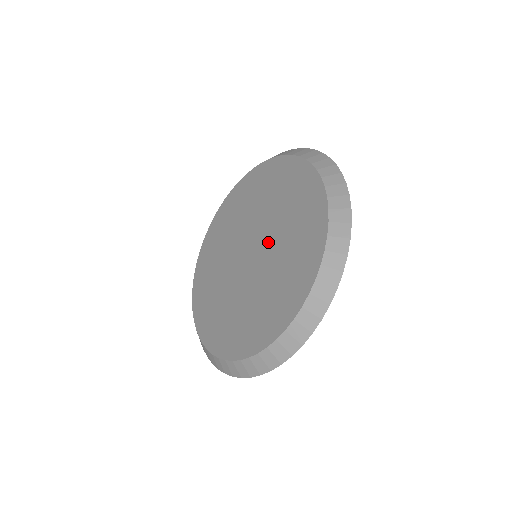
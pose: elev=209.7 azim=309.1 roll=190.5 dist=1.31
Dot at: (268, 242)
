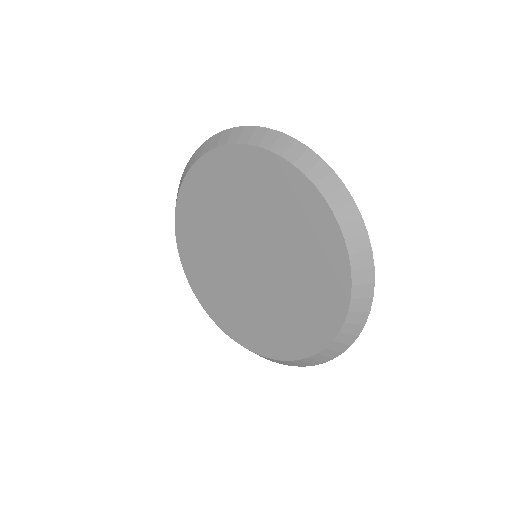
Dot at: (271, 280)
